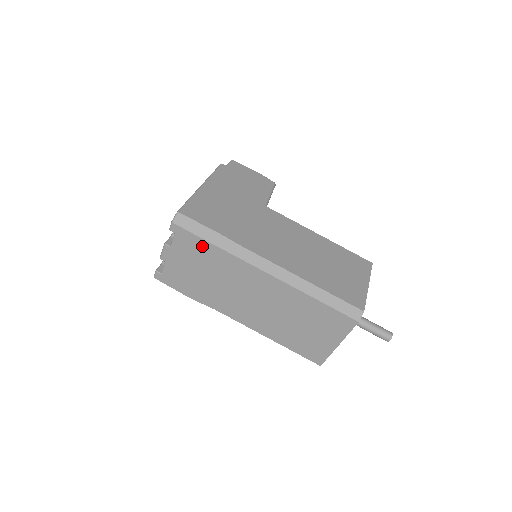
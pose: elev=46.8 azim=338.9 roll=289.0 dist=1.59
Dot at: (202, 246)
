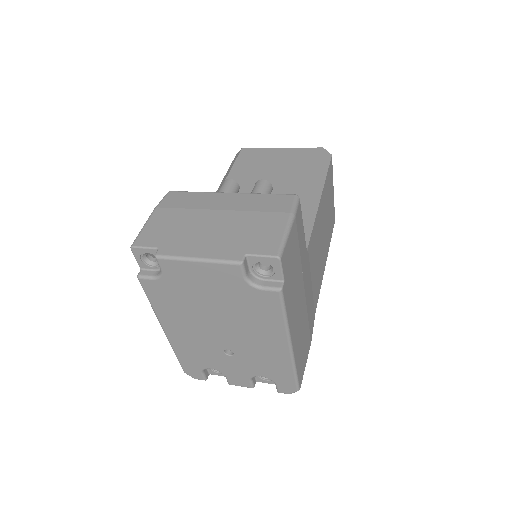
Dot at: occluded
